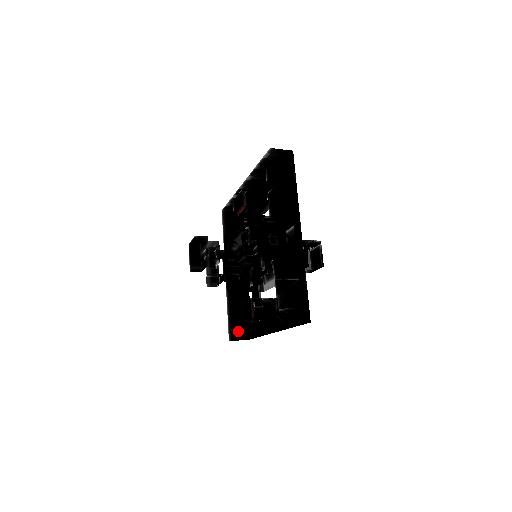
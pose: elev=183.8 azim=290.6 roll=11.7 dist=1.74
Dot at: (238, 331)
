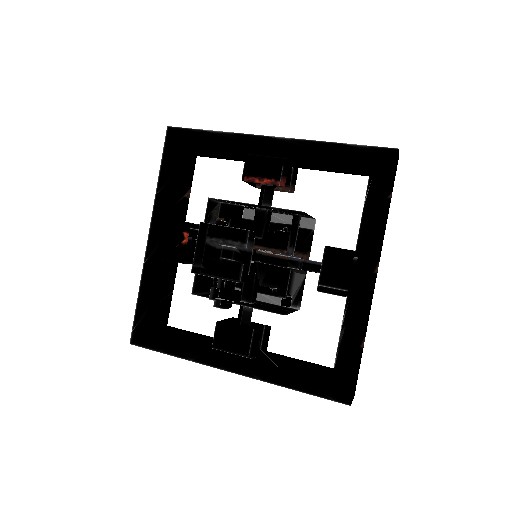
Dot at: (141, 327)
